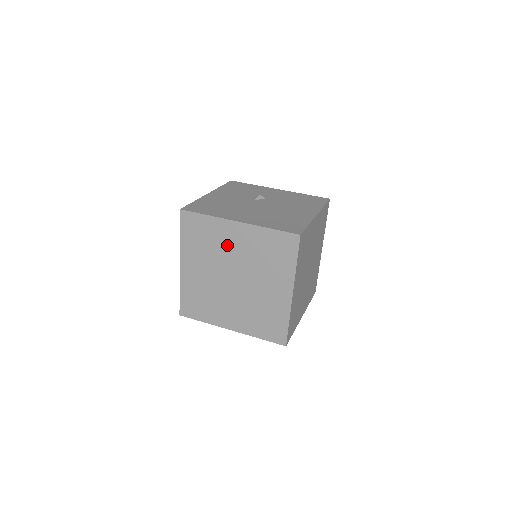
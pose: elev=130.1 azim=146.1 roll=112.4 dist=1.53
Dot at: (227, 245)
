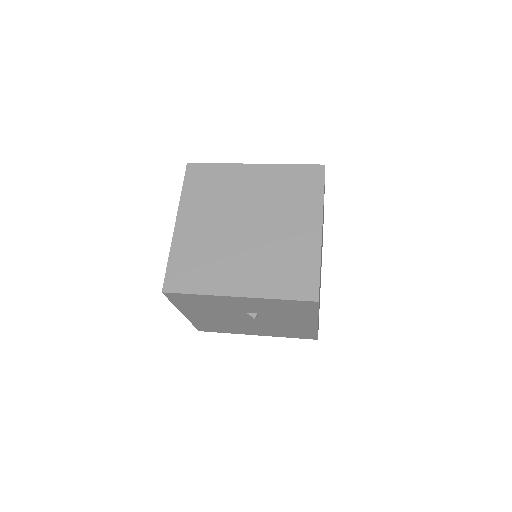
Dot at: (240, 189)
